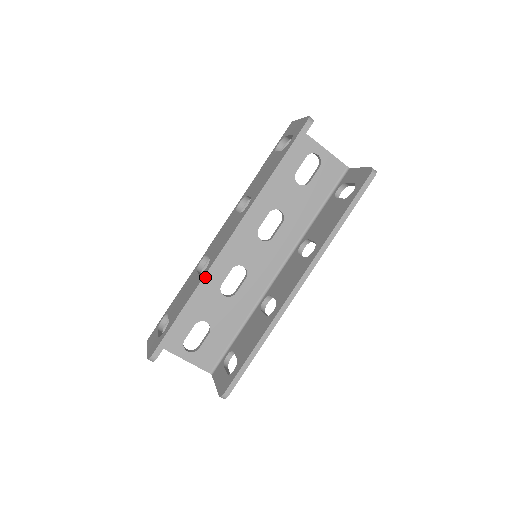
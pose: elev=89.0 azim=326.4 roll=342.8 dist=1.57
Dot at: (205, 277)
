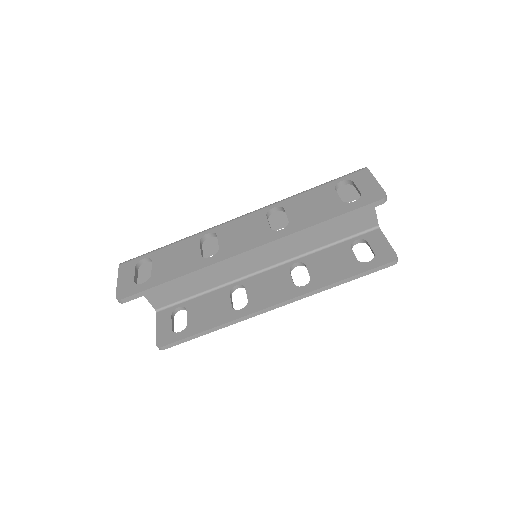
Dot at: (207, 267)
